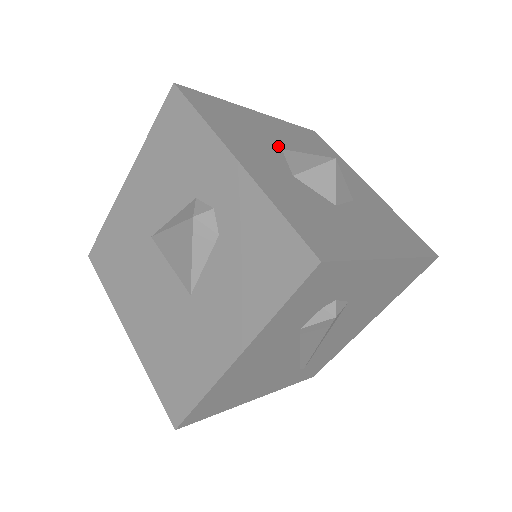
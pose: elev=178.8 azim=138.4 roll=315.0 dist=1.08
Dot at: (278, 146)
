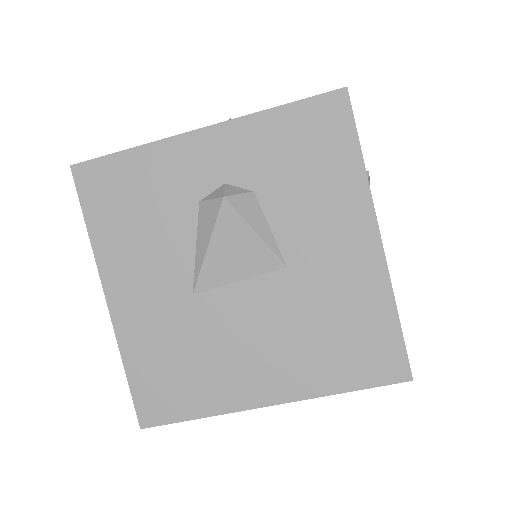
Dot at: occluded
